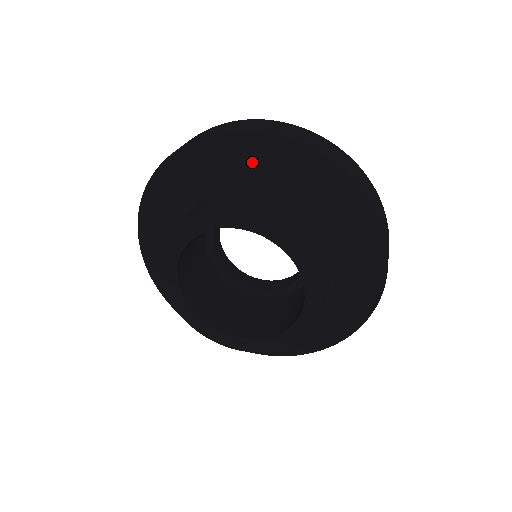
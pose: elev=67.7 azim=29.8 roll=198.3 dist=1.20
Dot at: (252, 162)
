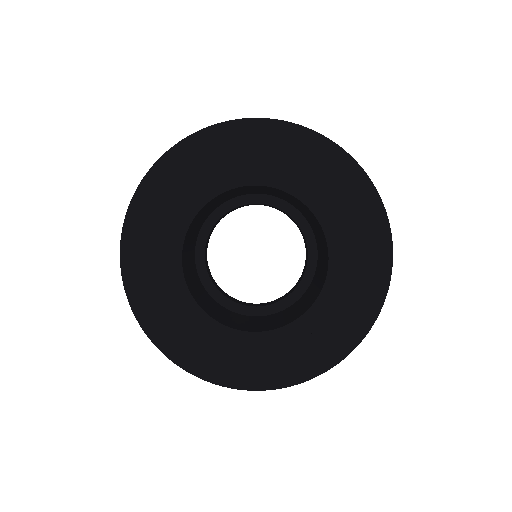
Dot at: (201, 164)
